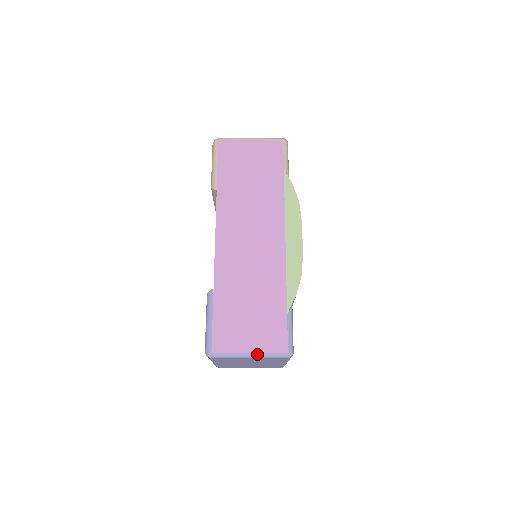
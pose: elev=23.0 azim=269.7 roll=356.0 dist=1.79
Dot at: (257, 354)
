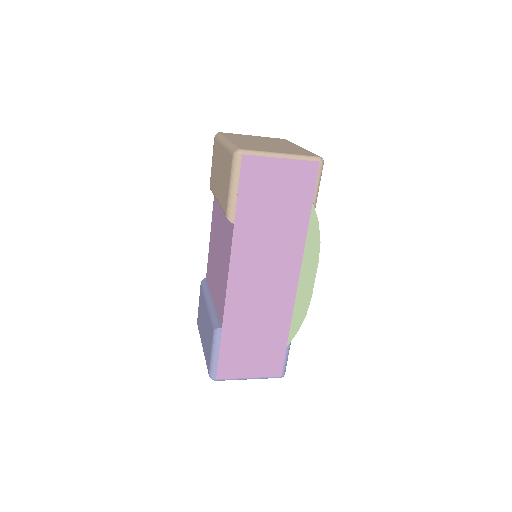
Dot at: (255, 378)
